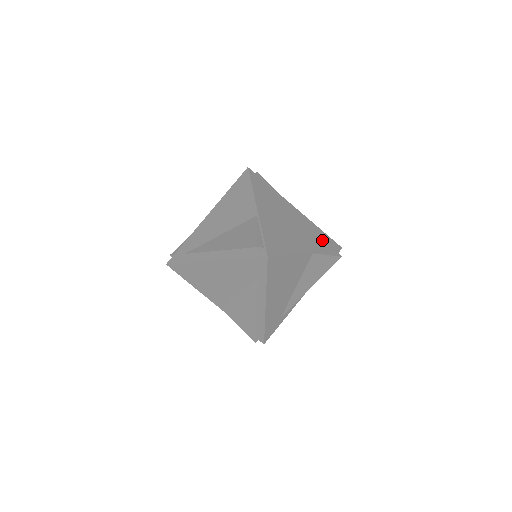
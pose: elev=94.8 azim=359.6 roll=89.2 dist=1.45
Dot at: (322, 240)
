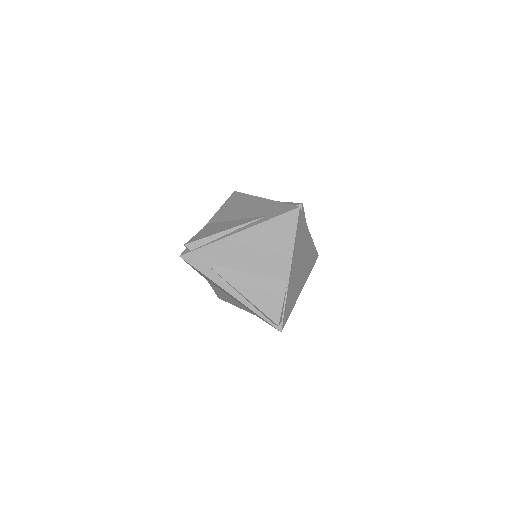
Dot at: (312, 262)
